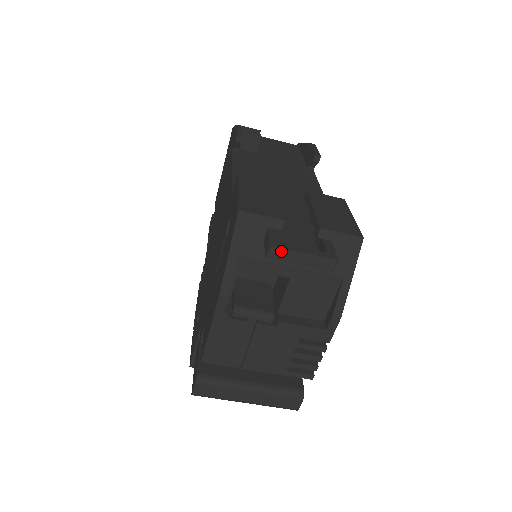
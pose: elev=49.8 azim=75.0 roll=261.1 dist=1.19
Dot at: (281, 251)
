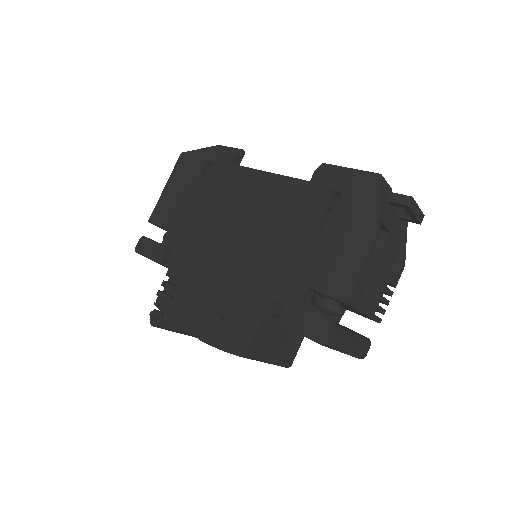
Dot at: (414, 202)
